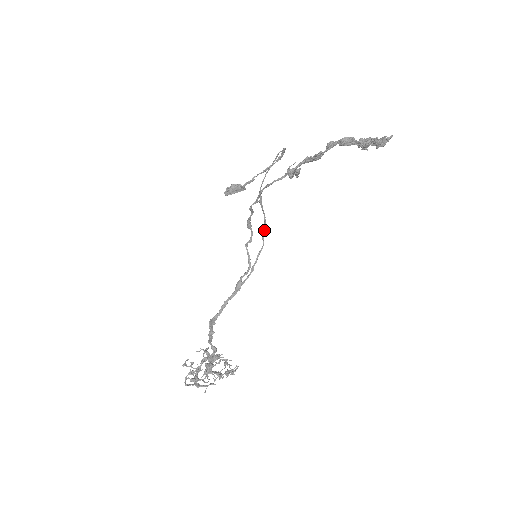
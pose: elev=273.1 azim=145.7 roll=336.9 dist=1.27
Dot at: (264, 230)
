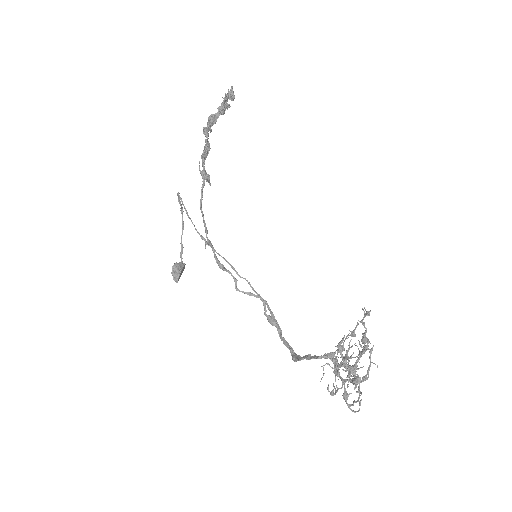
Dot at: (233, 269)
